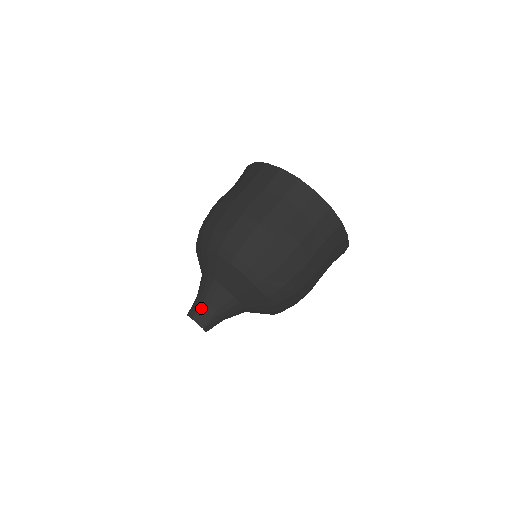
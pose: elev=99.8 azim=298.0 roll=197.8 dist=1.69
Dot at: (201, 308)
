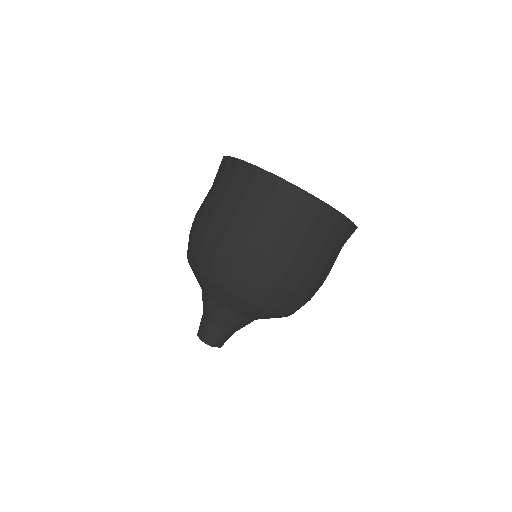
Dot at: (222, 337)
